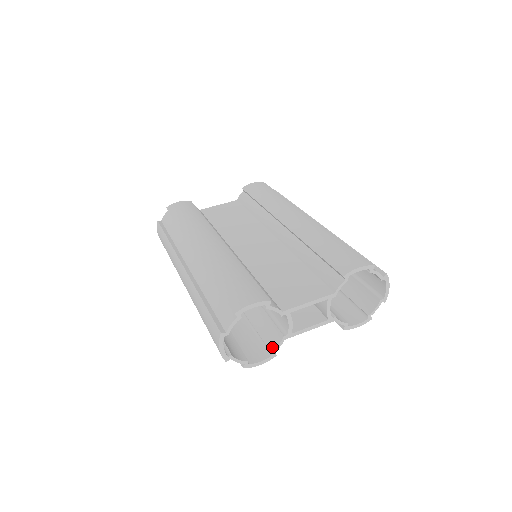
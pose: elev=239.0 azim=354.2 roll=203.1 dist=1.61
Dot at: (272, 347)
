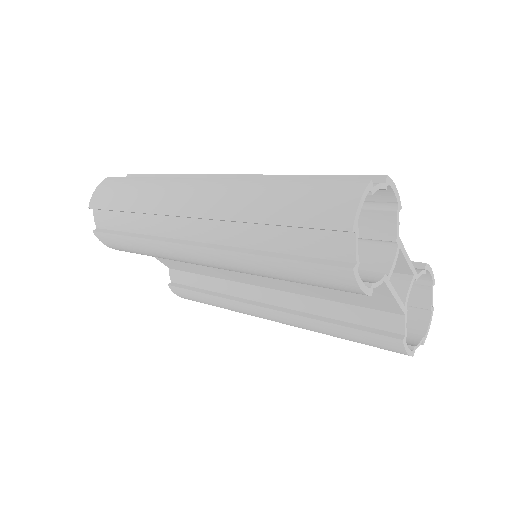
Dot at: (368, 281)
